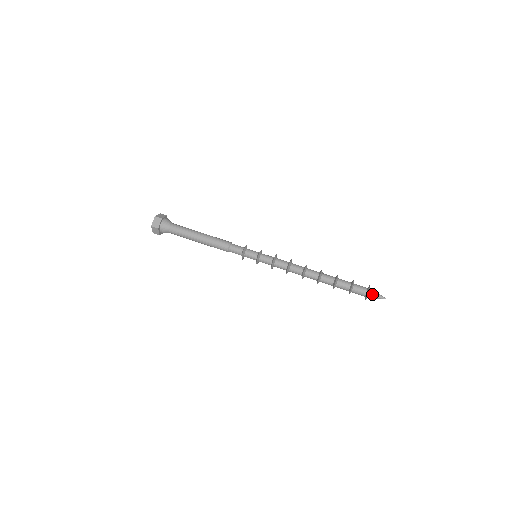
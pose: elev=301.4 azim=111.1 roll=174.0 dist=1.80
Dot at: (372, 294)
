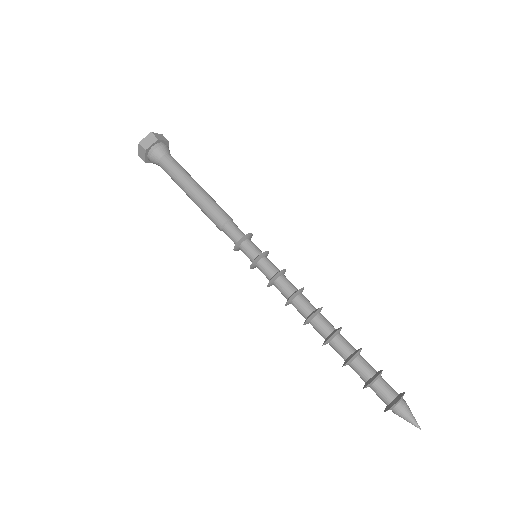
Dot at: (401, 408)
